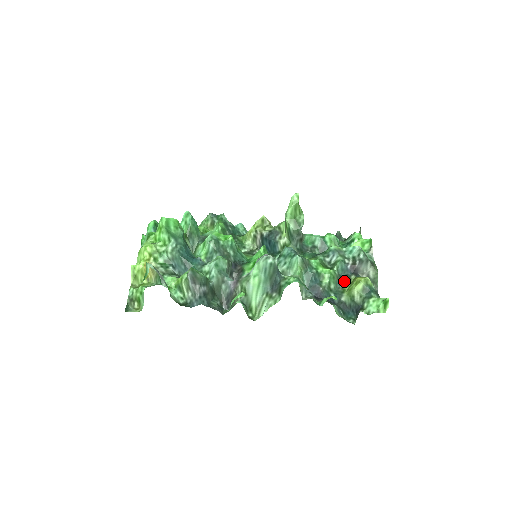
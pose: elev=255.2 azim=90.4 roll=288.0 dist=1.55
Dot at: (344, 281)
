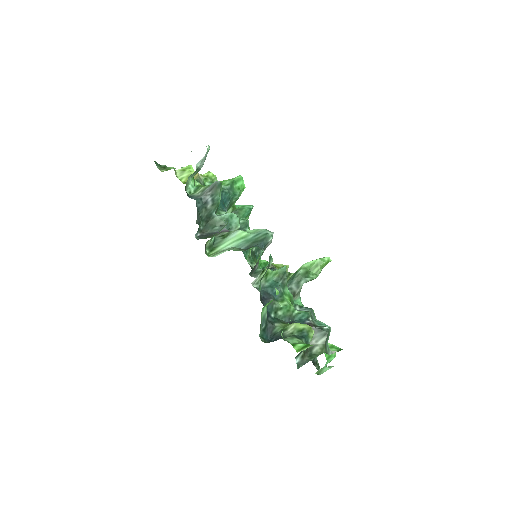
Dot at: occluded
